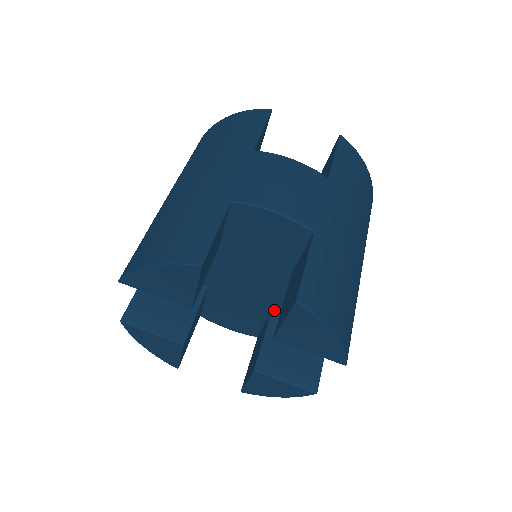
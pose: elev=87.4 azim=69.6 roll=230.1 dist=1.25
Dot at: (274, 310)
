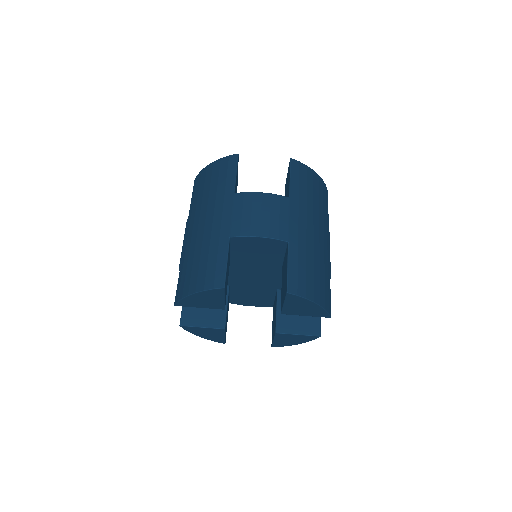
Dot at: (278, 288)
